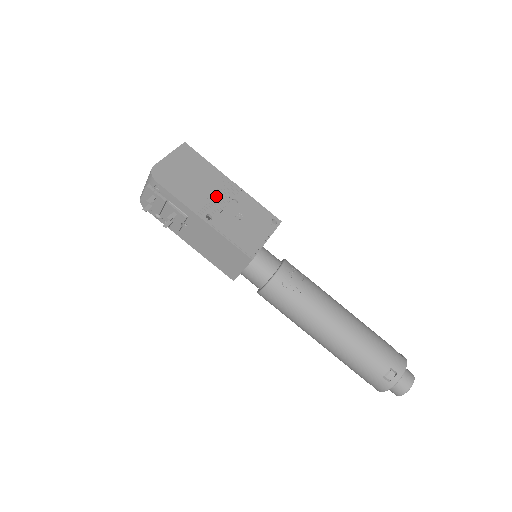
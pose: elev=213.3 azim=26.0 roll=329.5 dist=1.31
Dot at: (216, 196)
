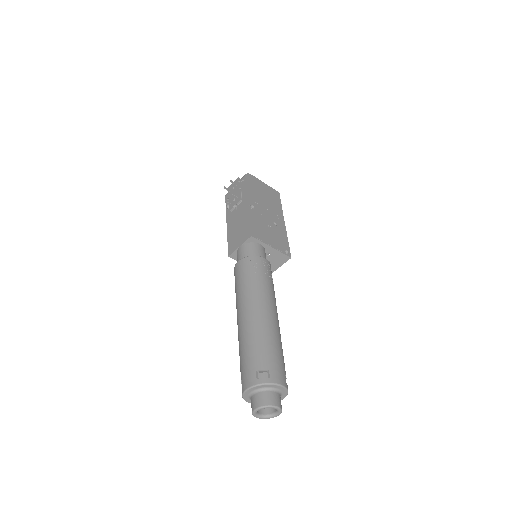
Dot at: (267, 212)
